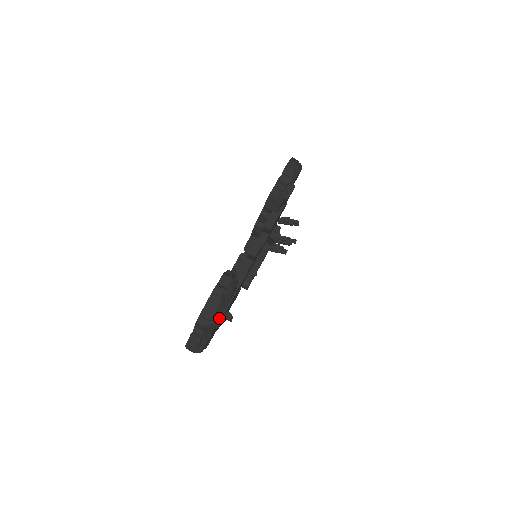
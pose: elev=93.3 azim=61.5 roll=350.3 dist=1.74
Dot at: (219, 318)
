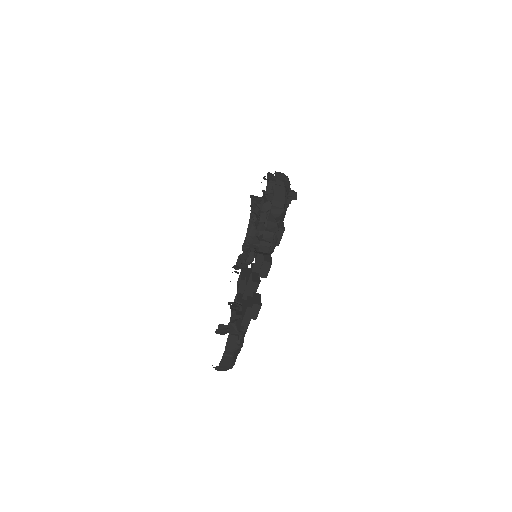
Dot at: occluded
